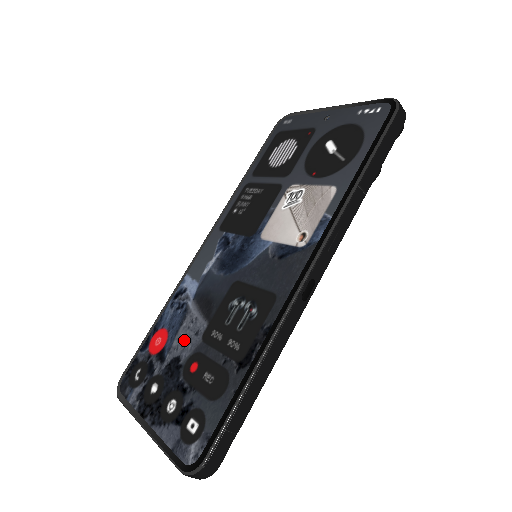
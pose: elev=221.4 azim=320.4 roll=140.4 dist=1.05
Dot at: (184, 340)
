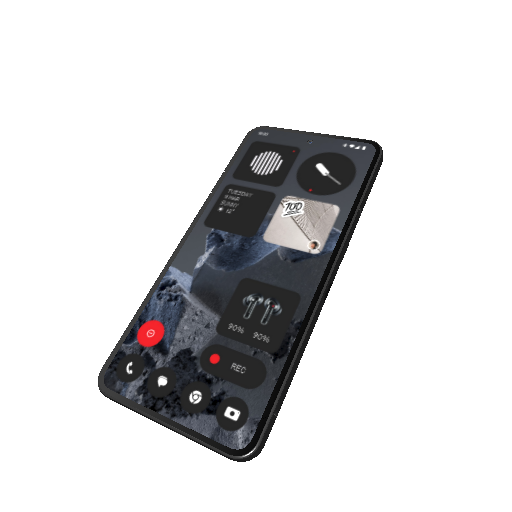
Dot at: (191, 332)
